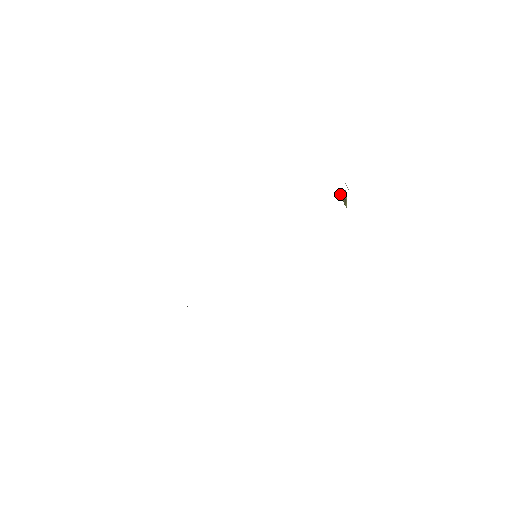
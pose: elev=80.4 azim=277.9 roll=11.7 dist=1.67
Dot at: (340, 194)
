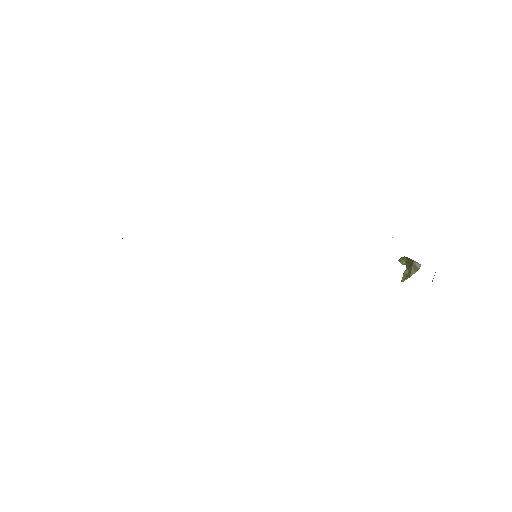
Dot at: (409, 260)
